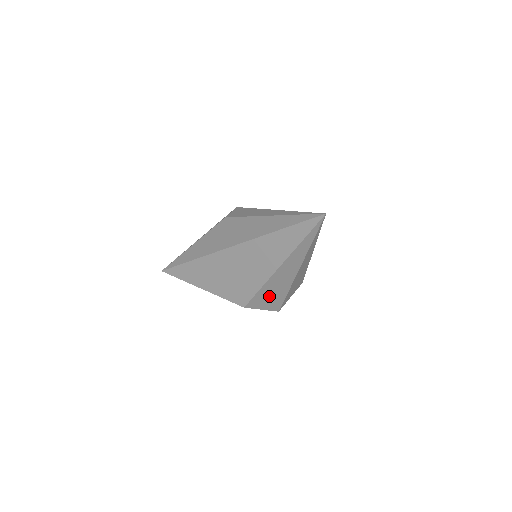
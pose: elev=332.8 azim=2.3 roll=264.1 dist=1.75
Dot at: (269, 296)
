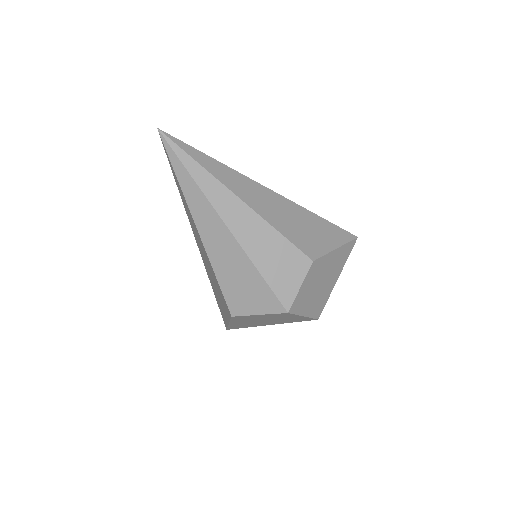
Dot at: (241, 286)
